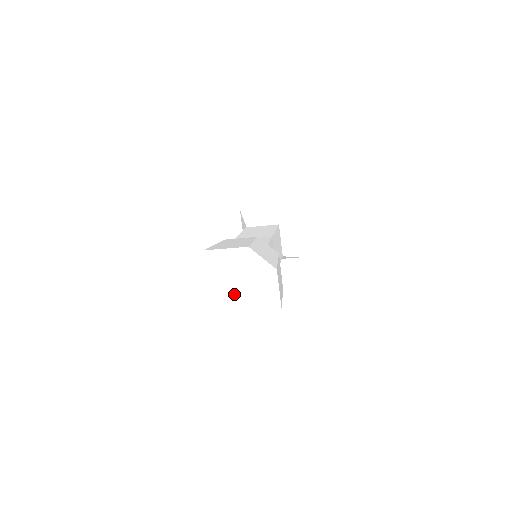
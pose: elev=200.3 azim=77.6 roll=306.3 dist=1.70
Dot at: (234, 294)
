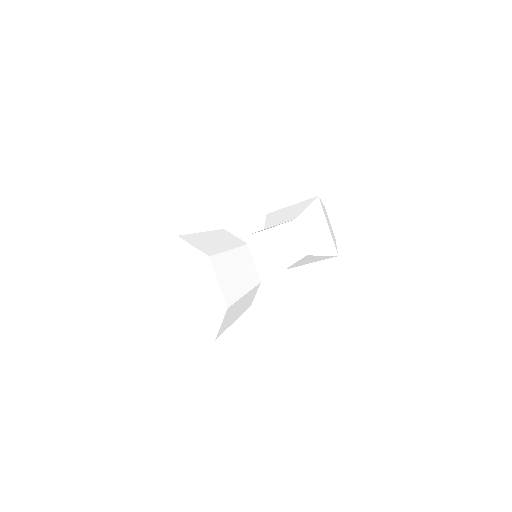
Dot at: (179, 293)
